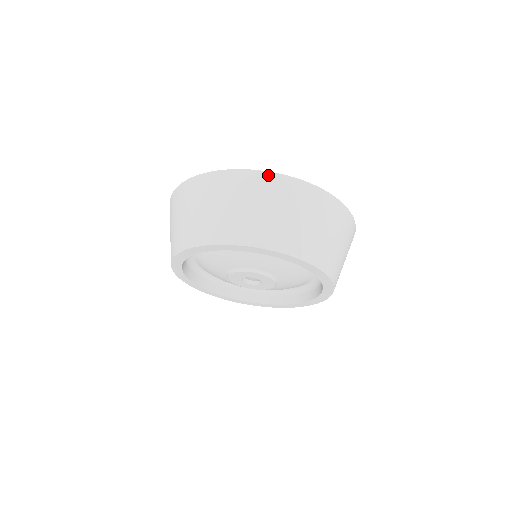
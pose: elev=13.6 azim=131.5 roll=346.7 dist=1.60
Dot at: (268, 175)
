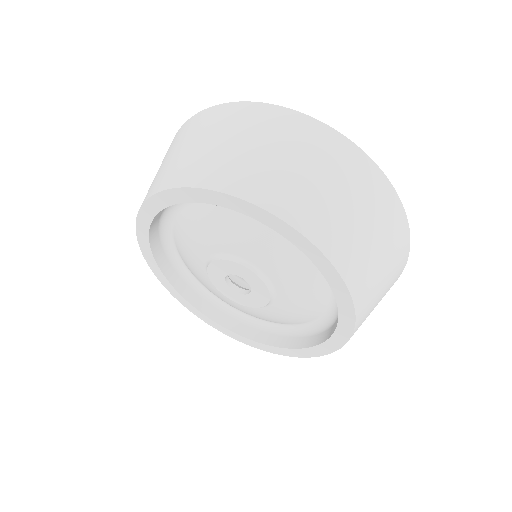
Dot at: (297, 116)
